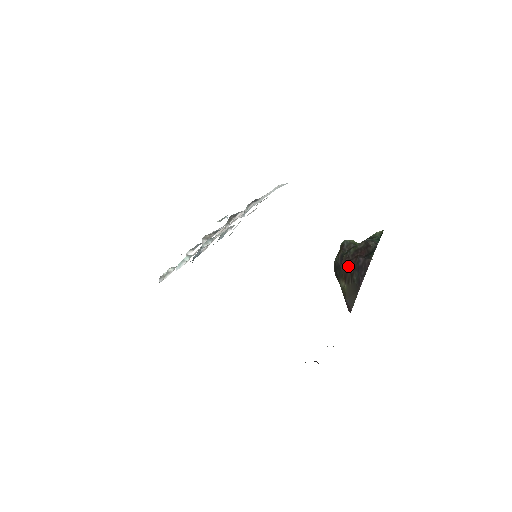
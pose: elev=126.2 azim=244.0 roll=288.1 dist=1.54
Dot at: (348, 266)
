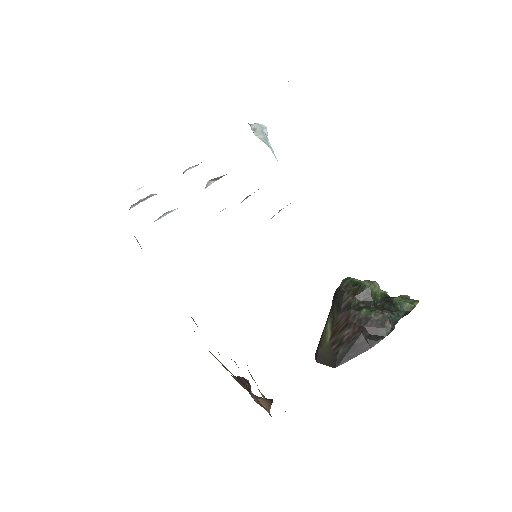
Dot at: (345, 328)
